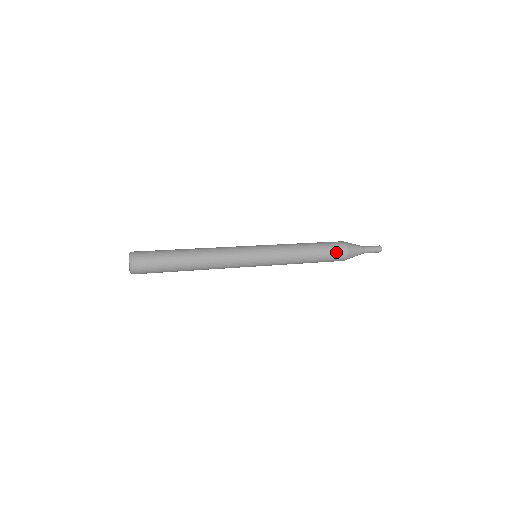
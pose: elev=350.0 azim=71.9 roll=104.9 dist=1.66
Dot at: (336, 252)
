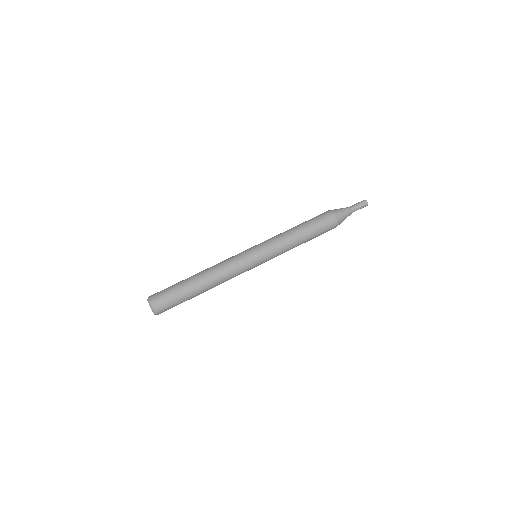
Dot at: occluded
